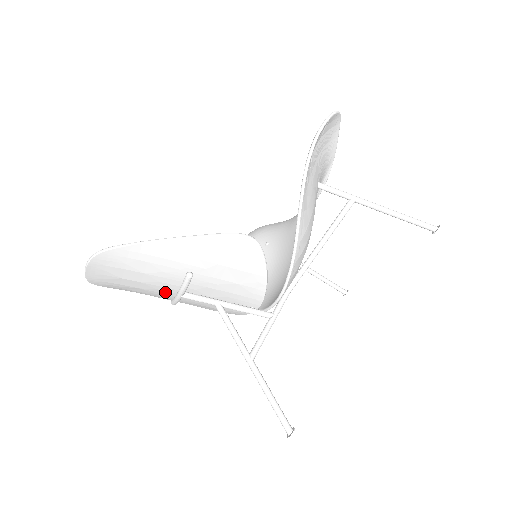
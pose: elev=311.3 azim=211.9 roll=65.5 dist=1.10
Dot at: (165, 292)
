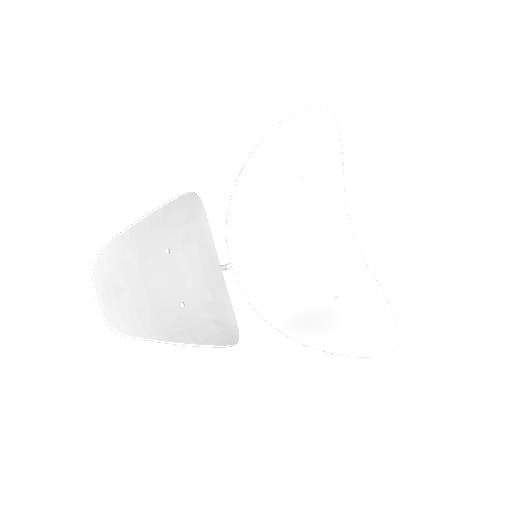
Dot at: (158, 269)
